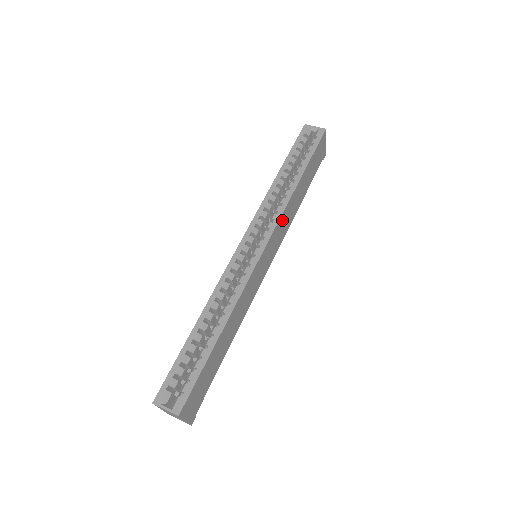
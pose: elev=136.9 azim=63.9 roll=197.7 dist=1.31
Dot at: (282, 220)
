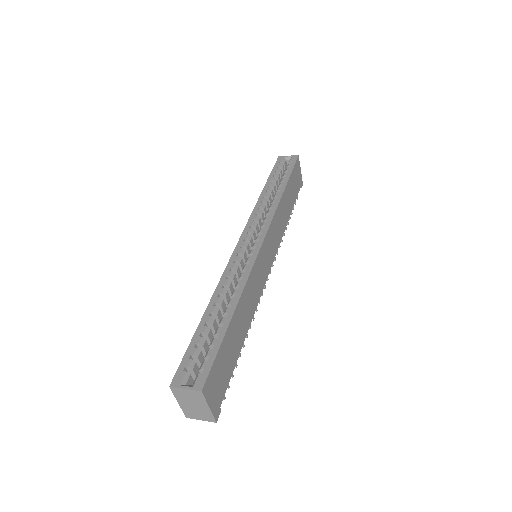
Dot at: (275, 221)
